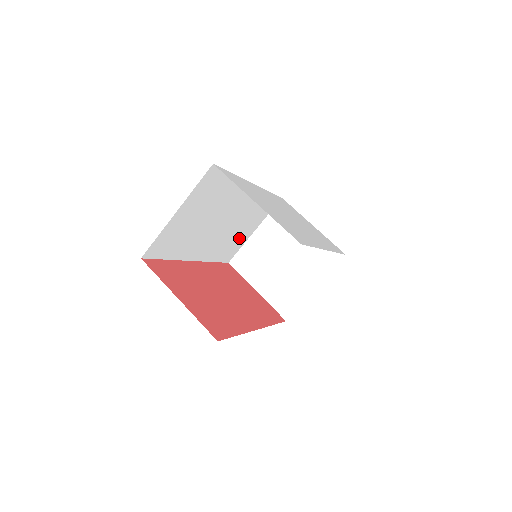
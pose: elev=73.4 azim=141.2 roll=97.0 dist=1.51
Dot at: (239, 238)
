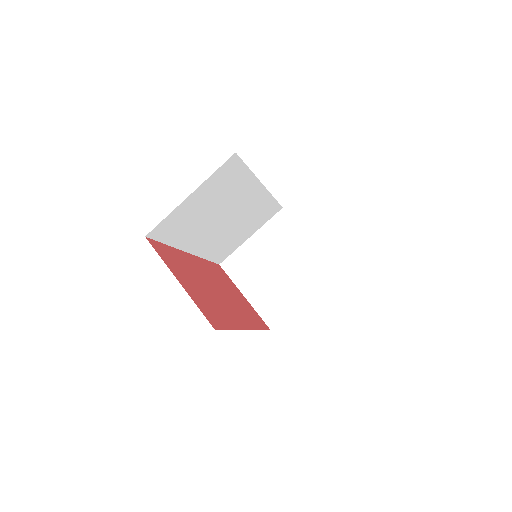
Dot at: (235, 240)
